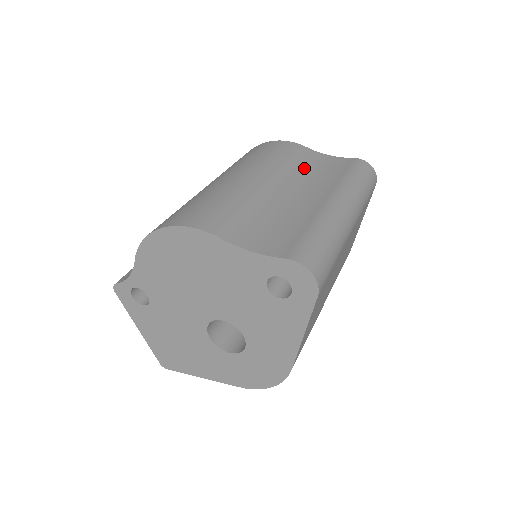
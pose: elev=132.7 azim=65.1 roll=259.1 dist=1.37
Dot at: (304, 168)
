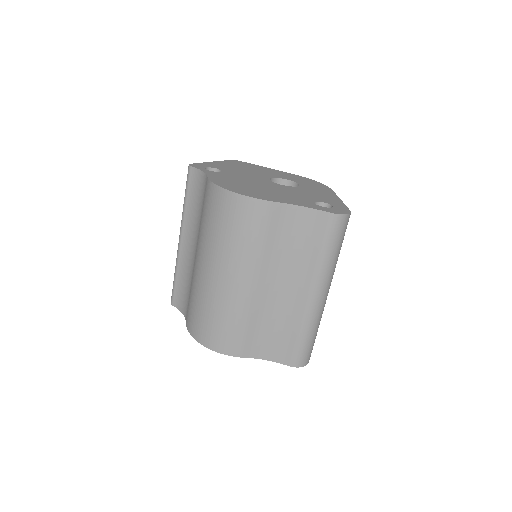
Dot at: (282, 245)
